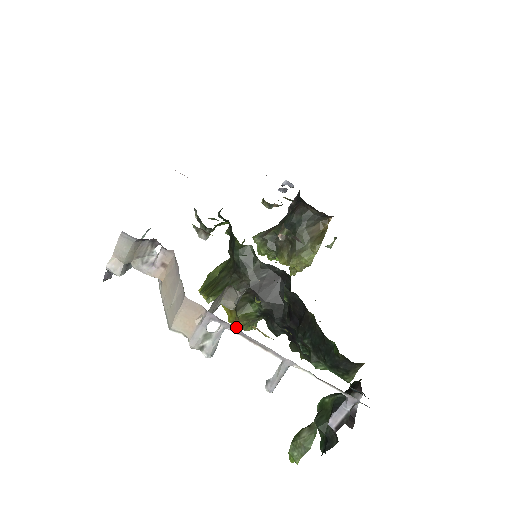
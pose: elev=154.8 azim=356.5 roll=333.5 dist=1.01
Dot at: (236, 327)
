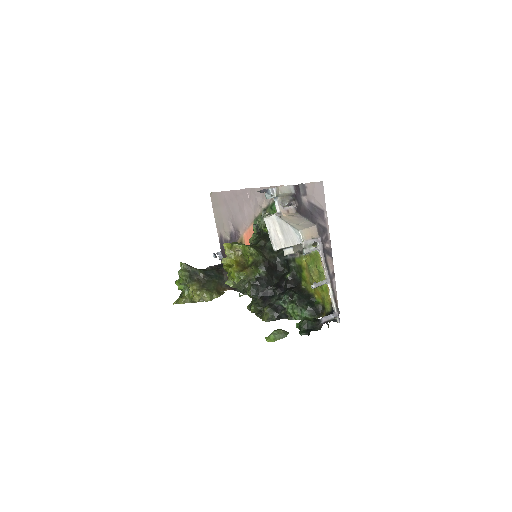
Dot at: (245, 272)
